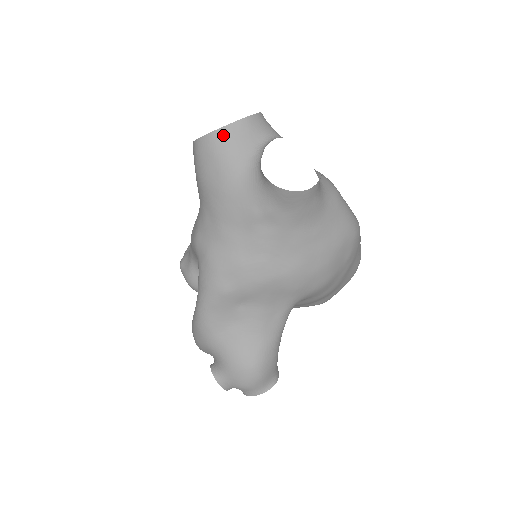
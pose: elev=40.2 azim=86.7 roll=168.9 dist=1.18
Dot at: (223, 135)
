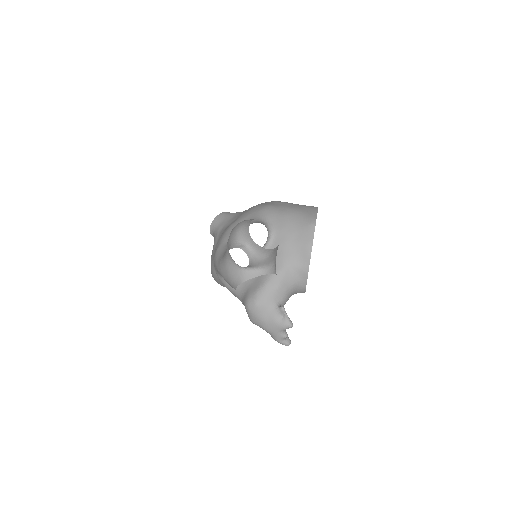
Dot at: occluded
